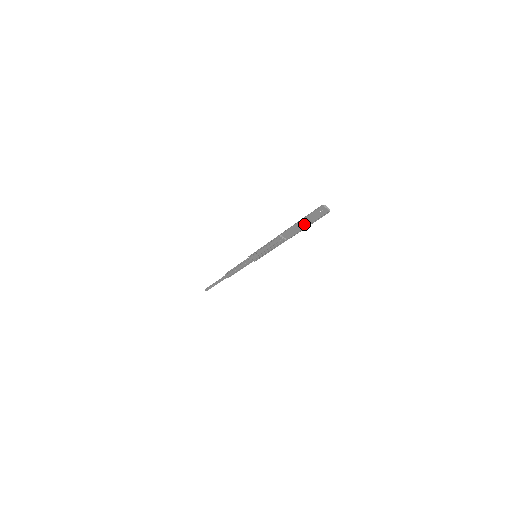
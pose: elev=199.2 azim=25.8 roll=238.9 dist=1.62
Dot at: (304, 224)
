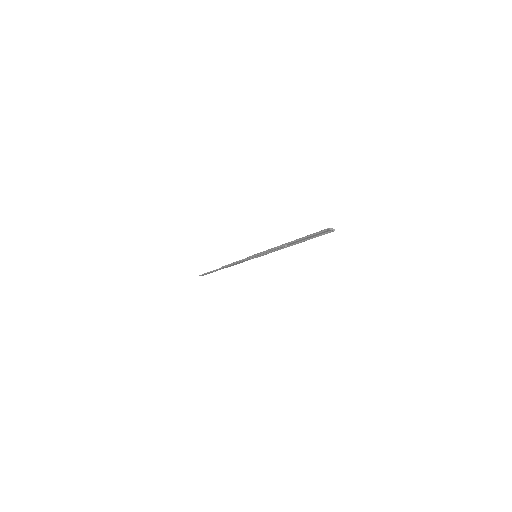
Dot at: occluded
